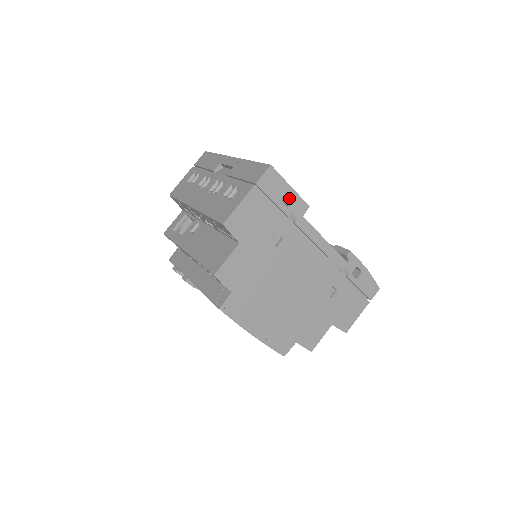
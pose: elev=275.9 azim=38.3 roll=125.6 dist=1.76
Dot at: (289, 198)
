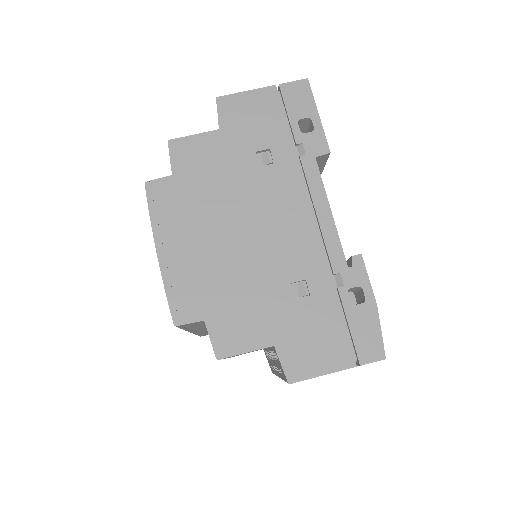
Dot at: occluded
